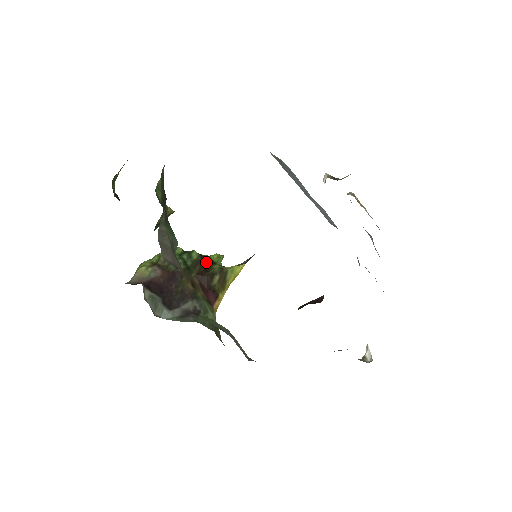
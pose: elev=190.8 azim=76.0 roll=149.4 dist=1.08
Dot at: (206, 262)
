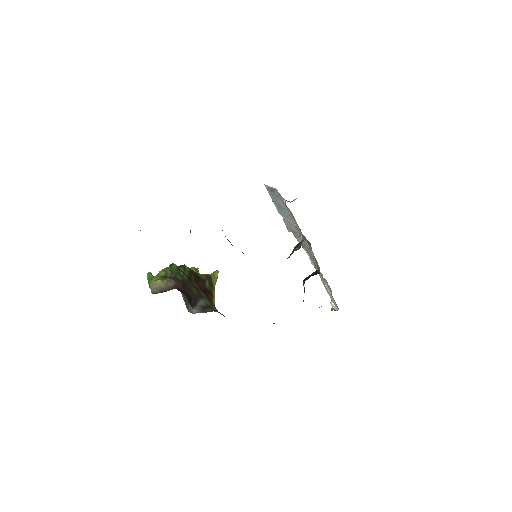
Dot at: (195, 272)
